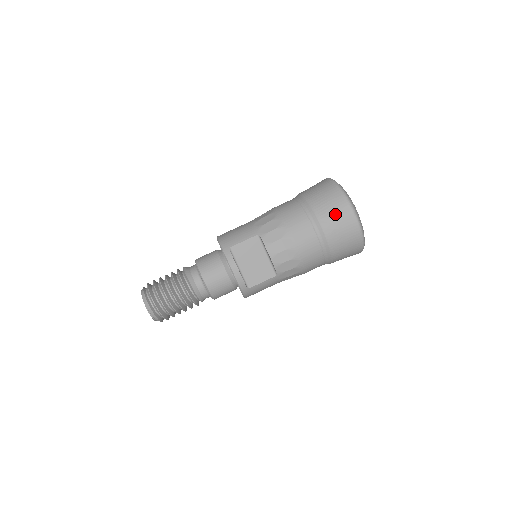
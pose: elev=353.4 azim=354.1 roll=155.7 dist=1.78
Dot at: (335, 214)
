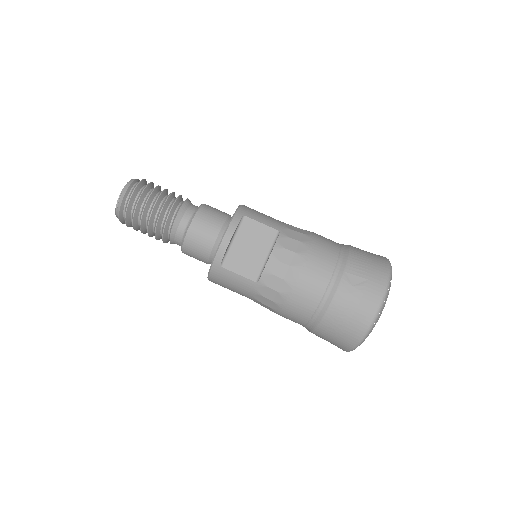
Dot at: (365, 281)
